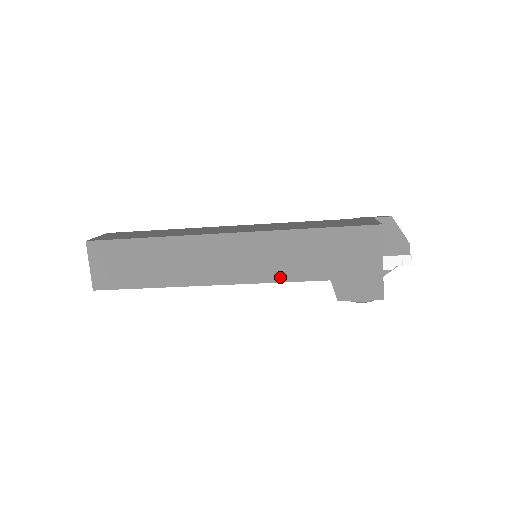
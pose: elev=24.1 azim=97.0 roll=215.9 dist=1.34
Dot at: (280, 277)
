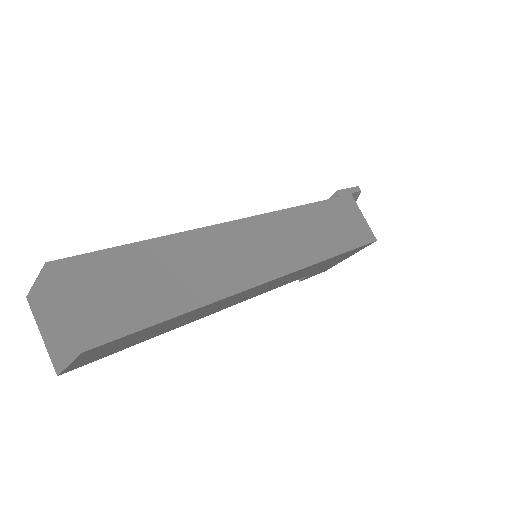
Dot at: occluded
